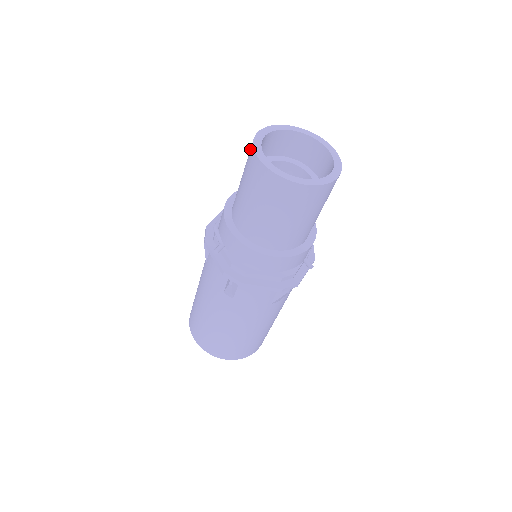
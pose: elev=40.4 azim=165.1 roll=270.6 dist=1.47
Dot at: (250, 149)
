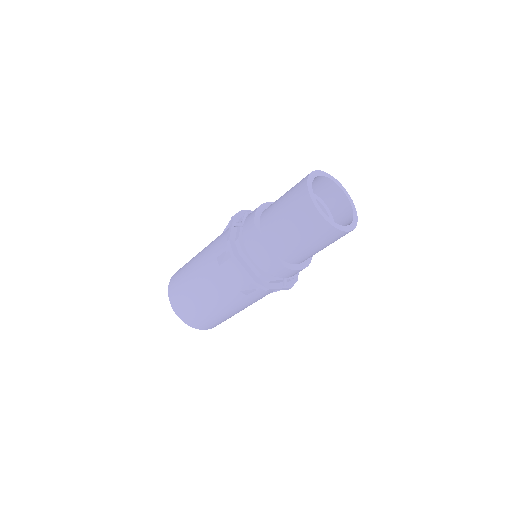
Dot at: occluded
